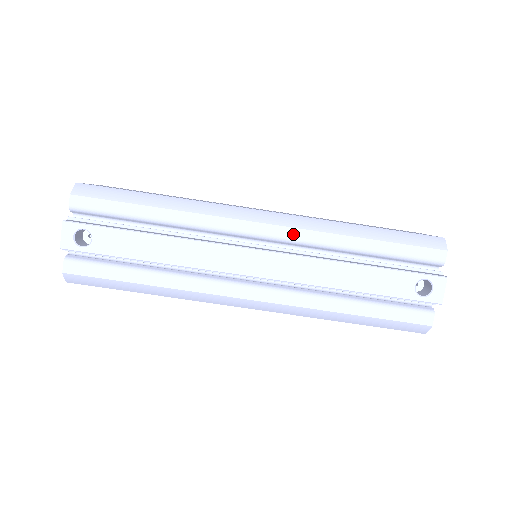
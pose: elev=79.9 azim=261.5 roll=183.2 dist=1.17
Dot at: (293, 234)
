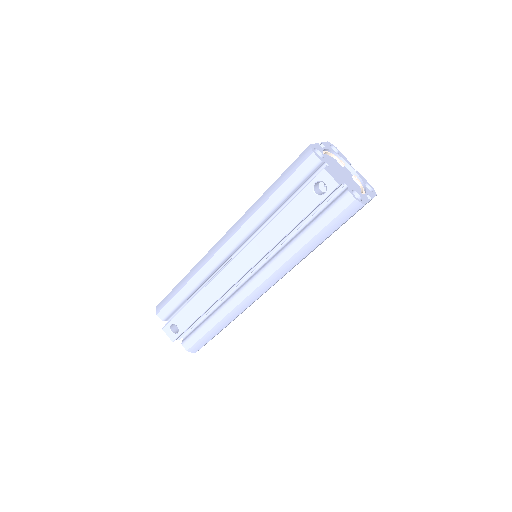
Dot at: (240, 234)
